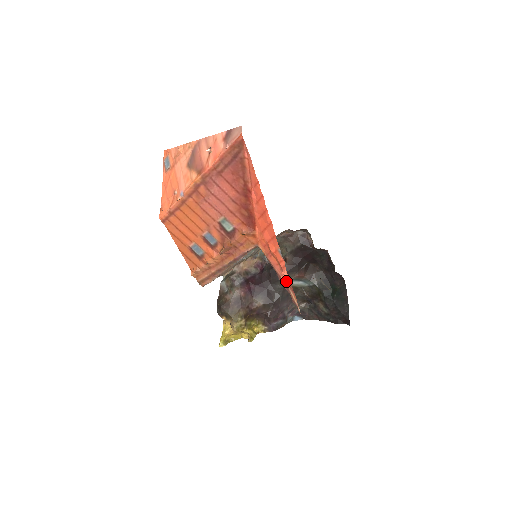
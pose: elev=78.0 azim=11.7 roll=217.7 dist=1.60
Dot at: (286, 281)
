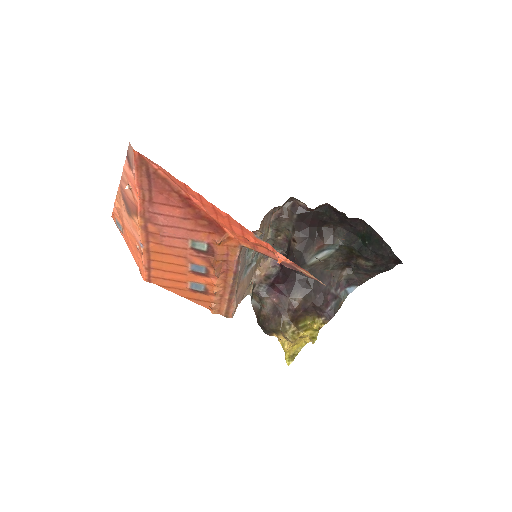
Dot at: occluded
